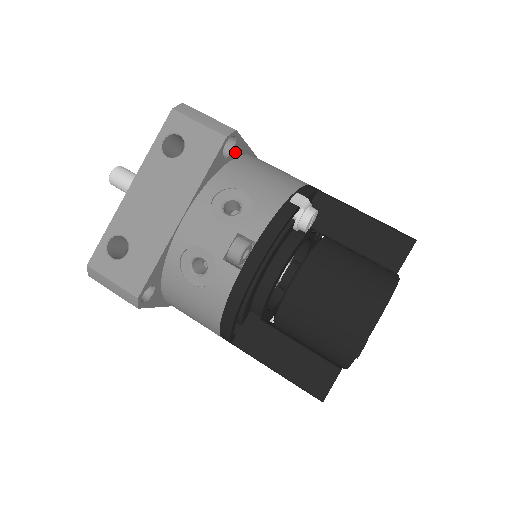
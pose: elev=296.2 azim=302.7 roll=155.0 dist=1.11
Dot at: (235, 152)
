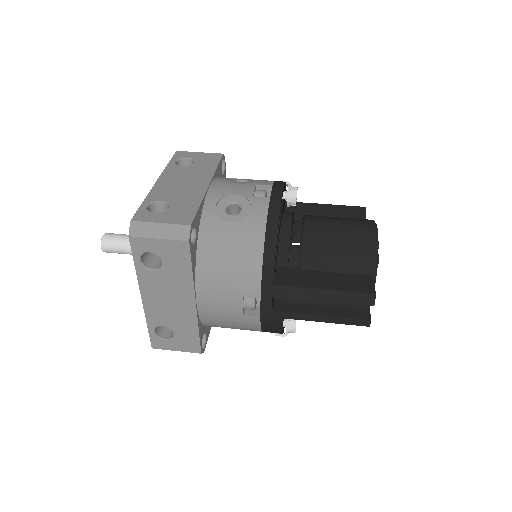
Dot at: occluded
